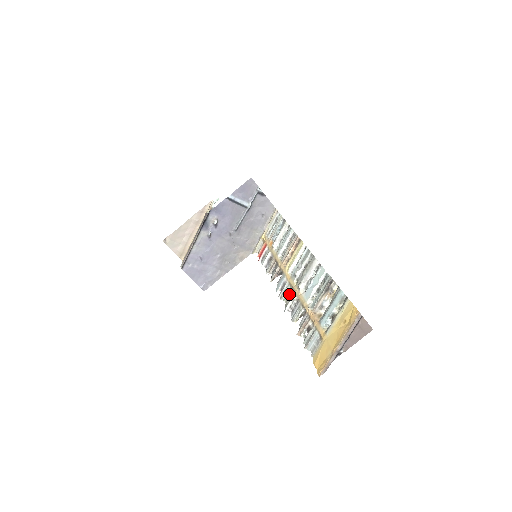
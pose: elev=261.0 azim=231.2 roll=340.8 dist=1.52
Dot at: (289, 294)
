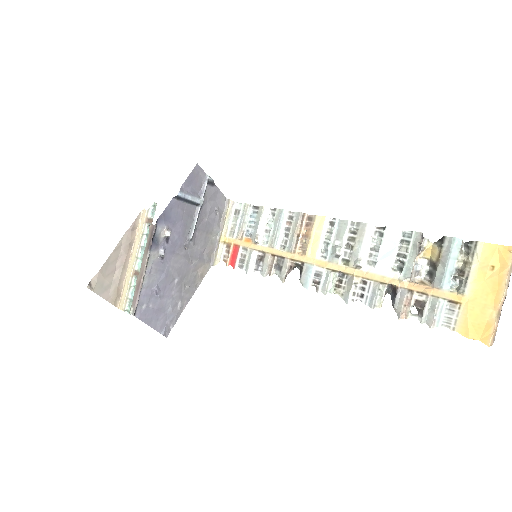
Dot at: (337, 282)
